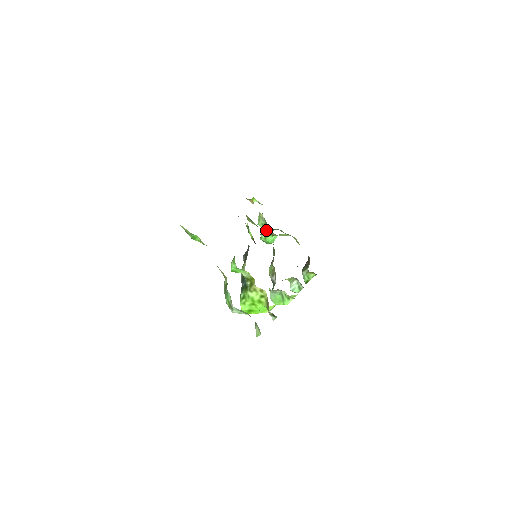
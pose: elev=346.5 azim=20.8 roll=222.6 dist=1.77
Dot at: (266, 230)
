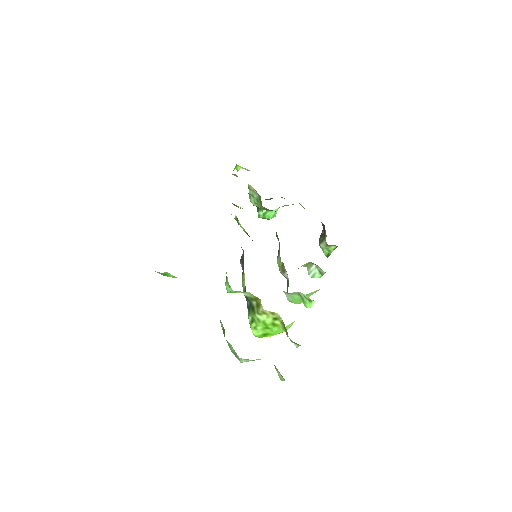
Dot at: occluded
